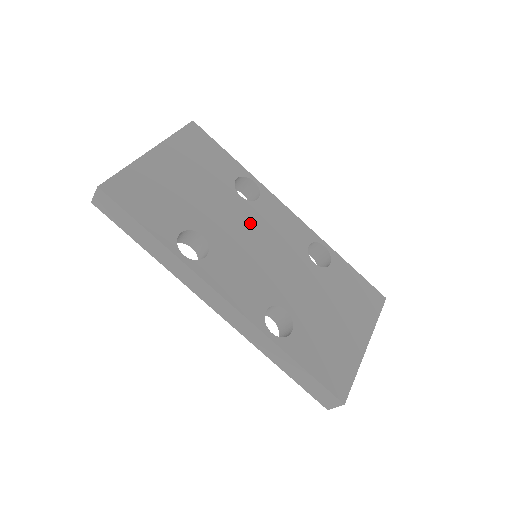
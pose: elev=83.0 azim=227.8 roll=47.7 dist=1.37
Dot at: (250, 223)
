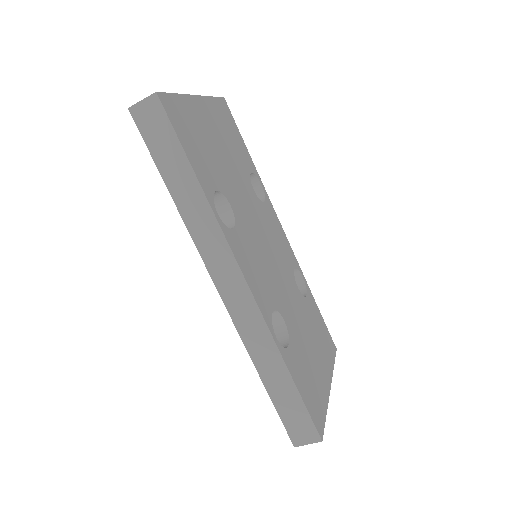
Dot at: (260, 220)
